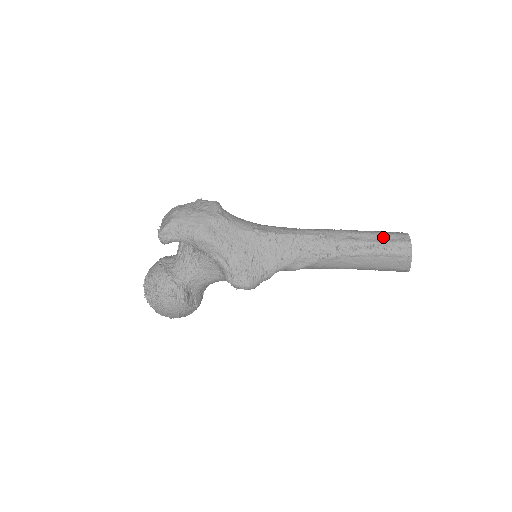
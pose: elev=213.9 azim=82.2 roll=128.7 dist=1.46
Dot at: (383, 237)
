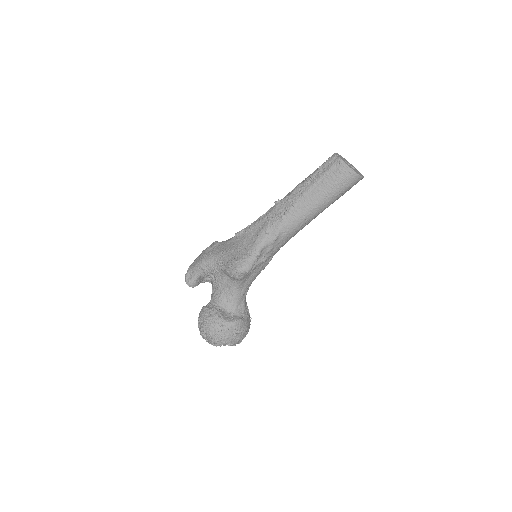
Dot at: occluded
